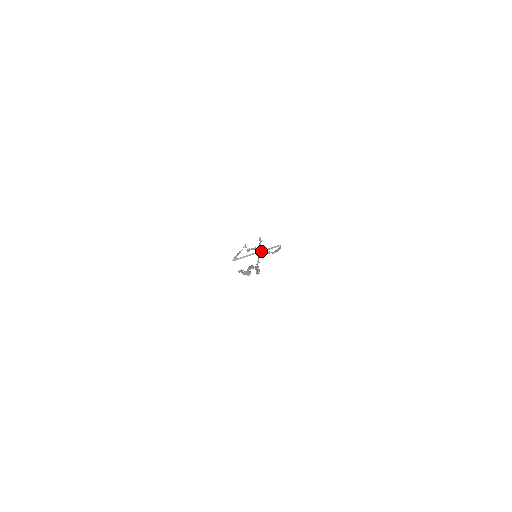
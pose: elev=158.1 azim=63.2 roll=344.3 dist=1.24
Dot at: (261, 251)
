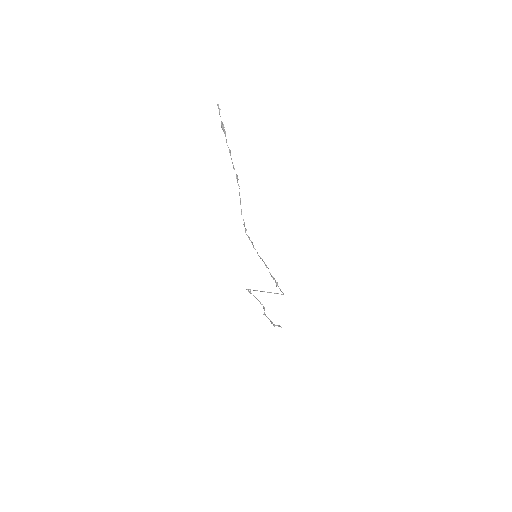
Dot at: (268, 292)
